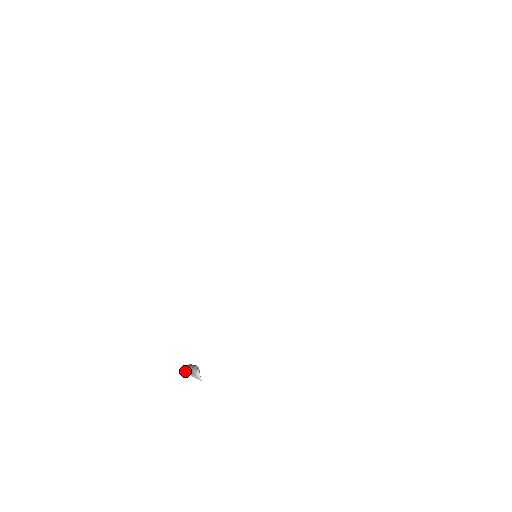
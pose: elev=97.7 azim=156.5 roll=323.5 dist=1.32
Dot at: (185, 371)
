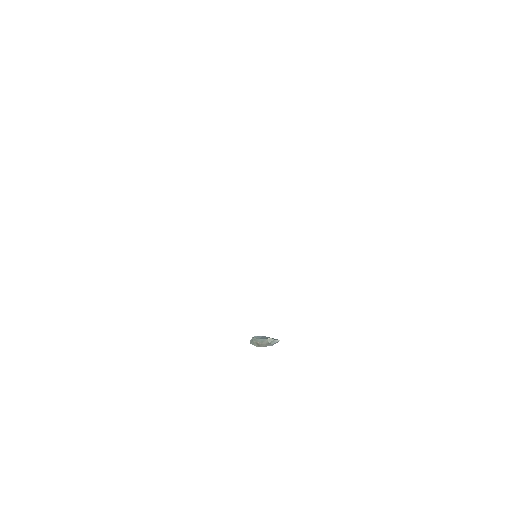
Dot at: occluded
